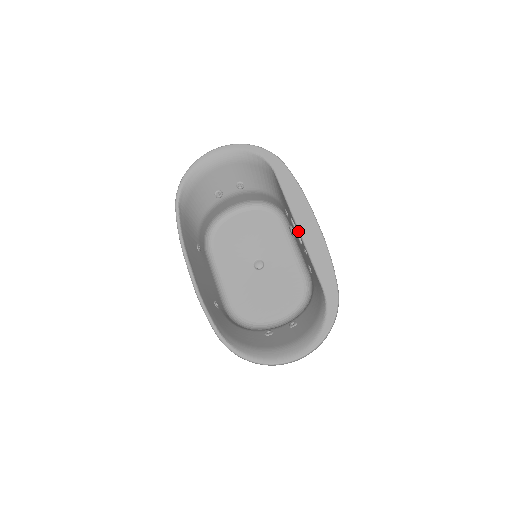
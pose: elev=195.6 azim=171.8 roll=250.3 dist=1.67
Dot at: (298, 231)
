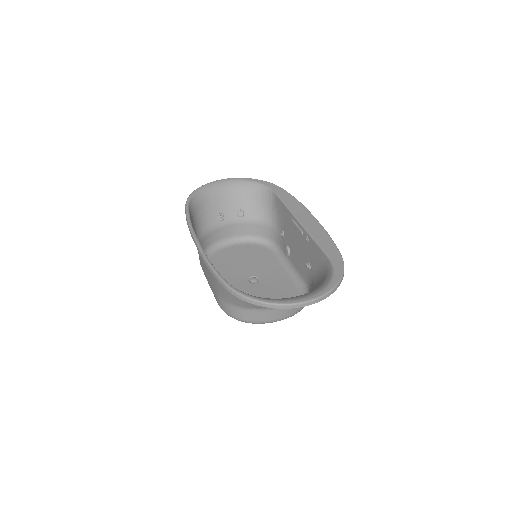
Dot at: (299, 224)
